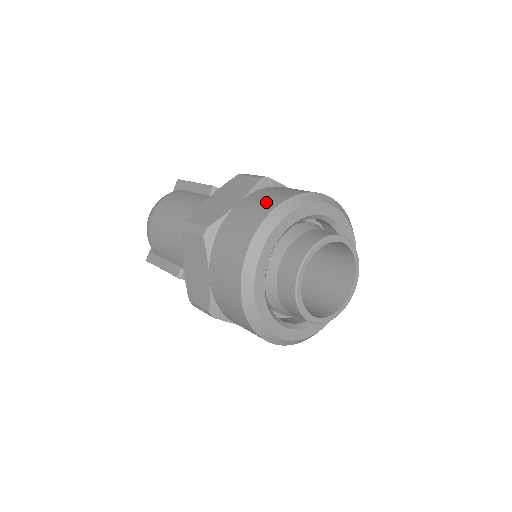
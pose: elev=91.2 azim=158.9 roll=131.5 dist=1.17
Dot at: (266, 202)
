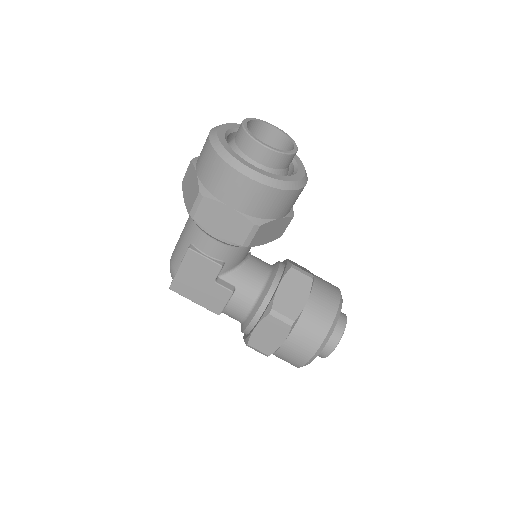
Dot at: occluded
